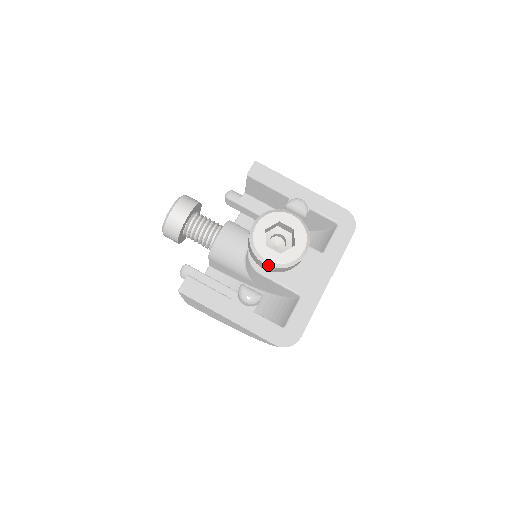
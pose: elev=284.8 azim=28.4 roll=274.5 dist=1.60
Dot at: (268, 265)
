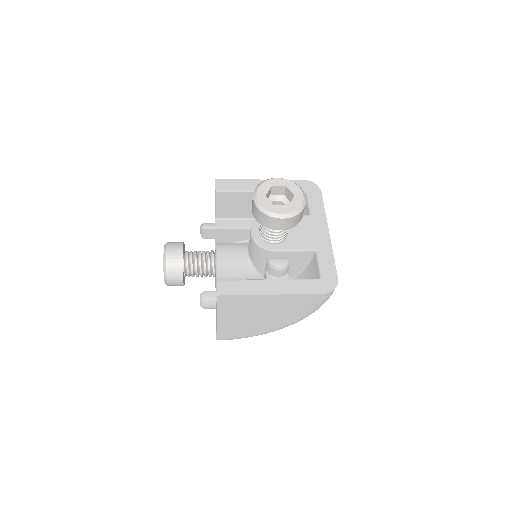
Dot at: (285, 218)
